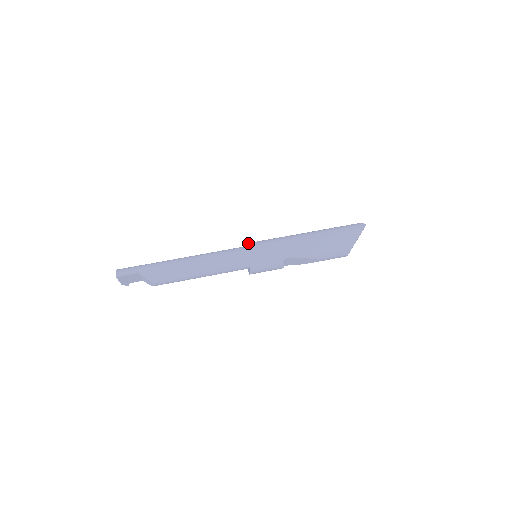
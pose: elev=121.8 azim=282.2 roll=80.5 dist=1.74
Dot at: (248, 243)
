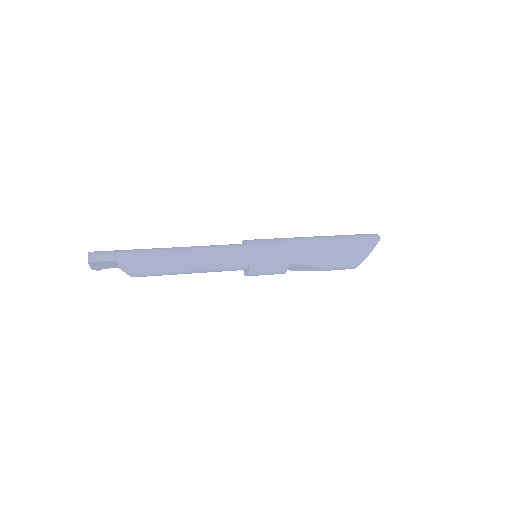
Dot at: (250, 240)
